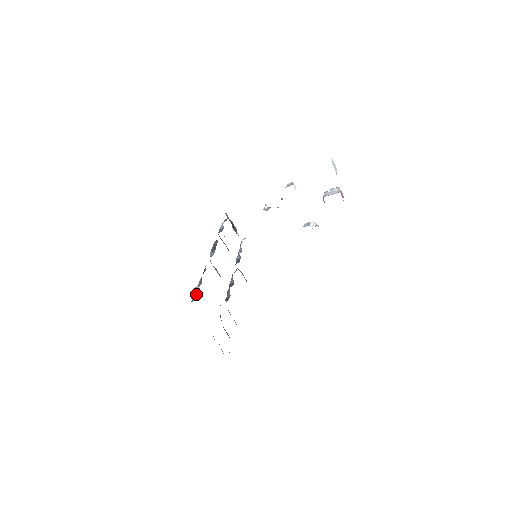
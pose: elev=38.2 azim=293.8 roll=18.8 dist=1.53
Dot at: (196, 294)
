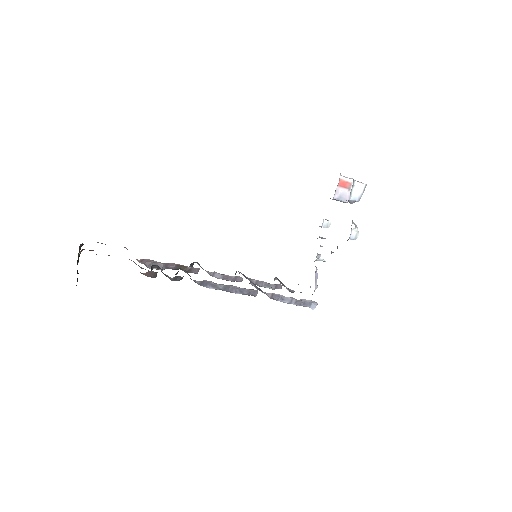
Dot at: occluded
